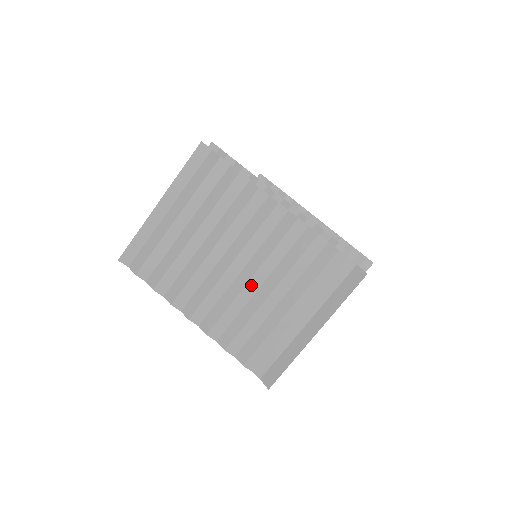
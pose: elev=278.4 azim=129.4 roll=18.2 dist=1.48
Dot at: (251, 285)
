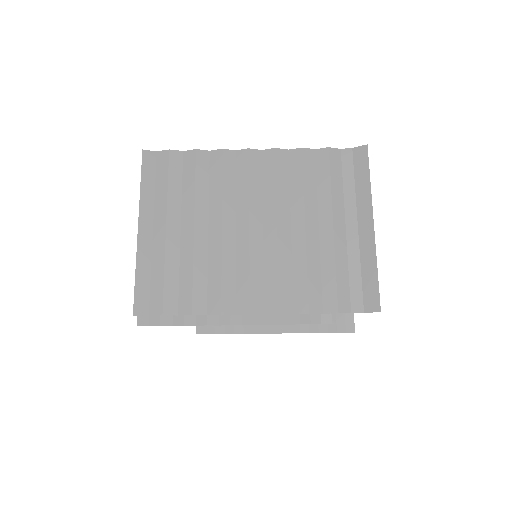
Dot at: (282, 233)
